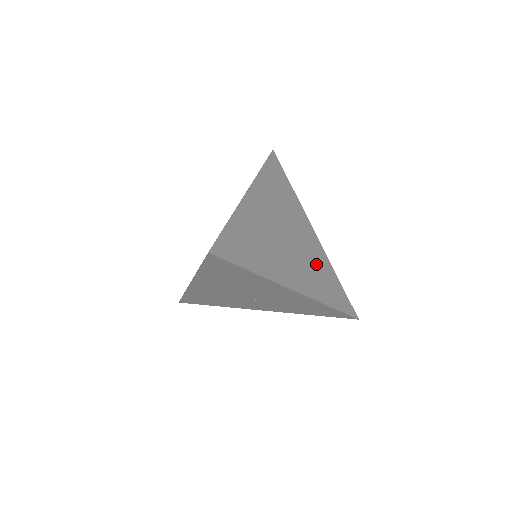
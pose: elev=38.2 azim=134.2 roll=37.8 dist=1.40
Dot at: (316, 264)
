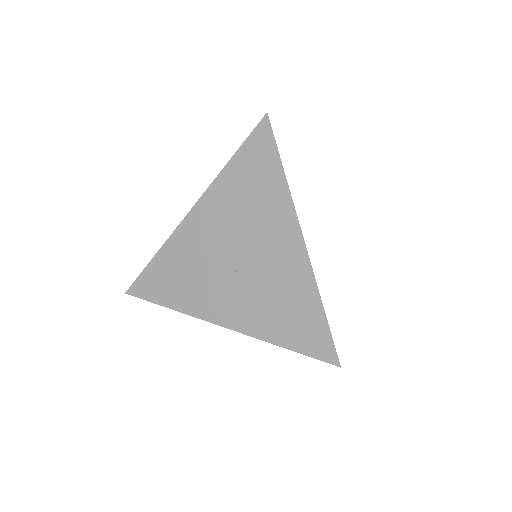
Dot at: occluded
